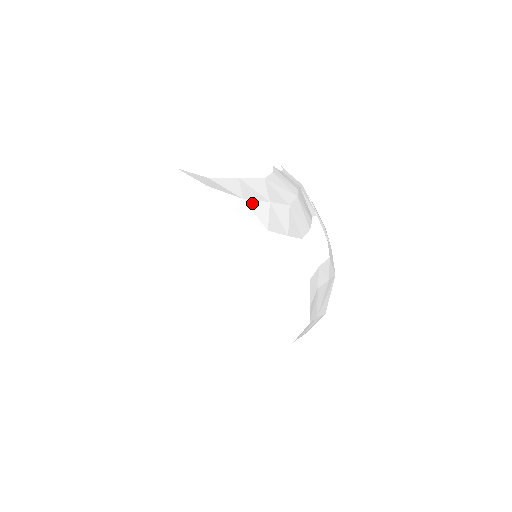
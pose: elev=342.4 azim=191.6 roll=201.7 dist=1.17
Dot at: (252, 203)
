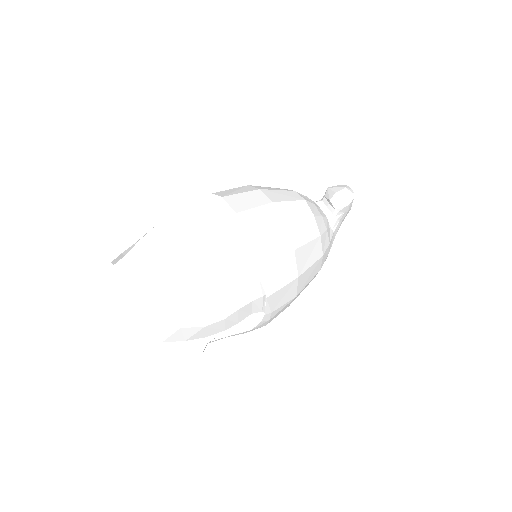
Dot at: (162, 328)
